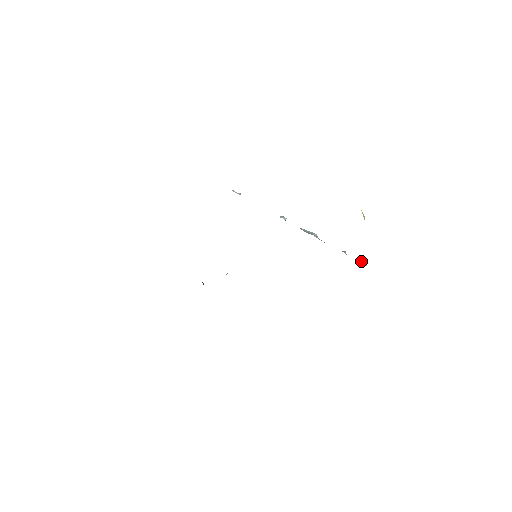
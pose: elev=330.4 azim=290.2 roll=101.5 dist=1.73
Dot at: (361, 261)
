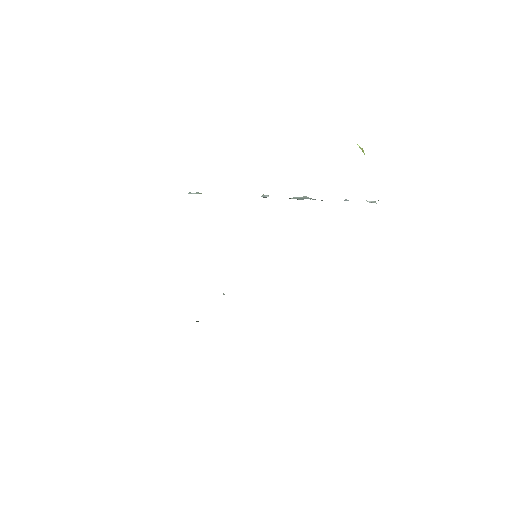
Dot at: (373, 201)
